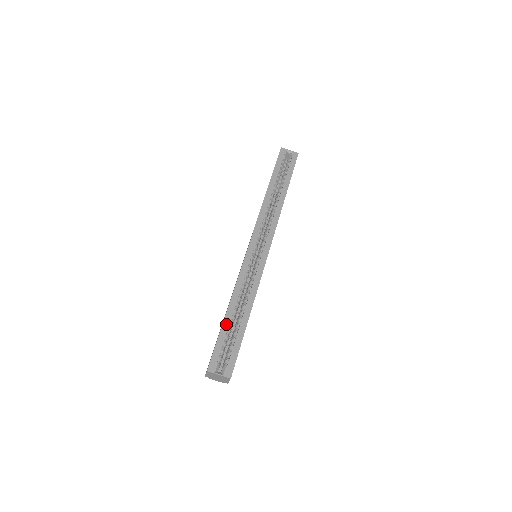
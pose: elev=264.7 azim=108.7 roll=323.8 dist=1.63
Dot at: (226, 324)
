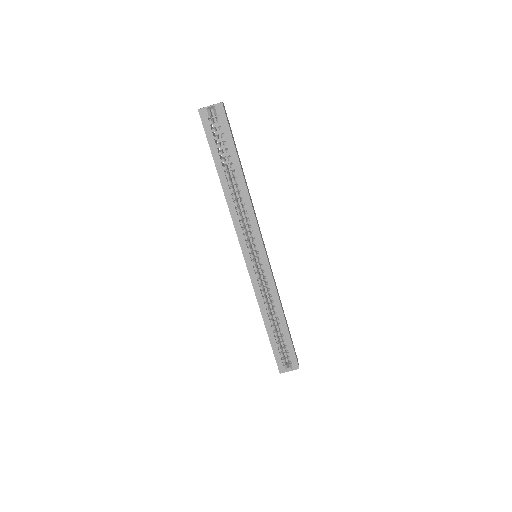
Dot at: (271, 337)
